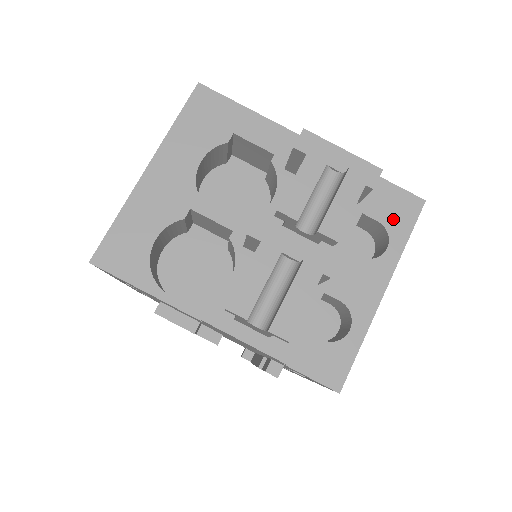
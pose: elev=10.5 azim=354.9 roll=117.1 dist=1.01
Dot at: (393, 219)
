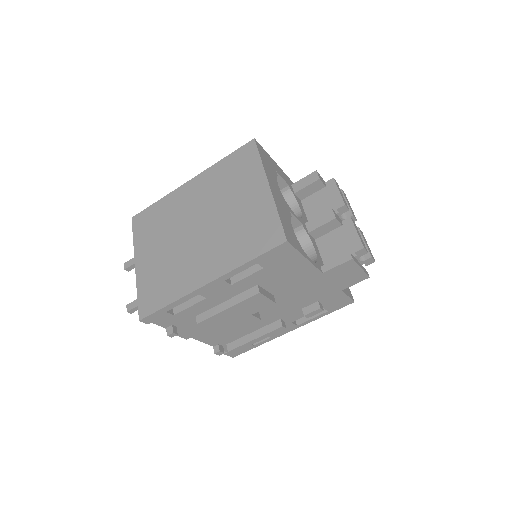
Dot at: occluded
